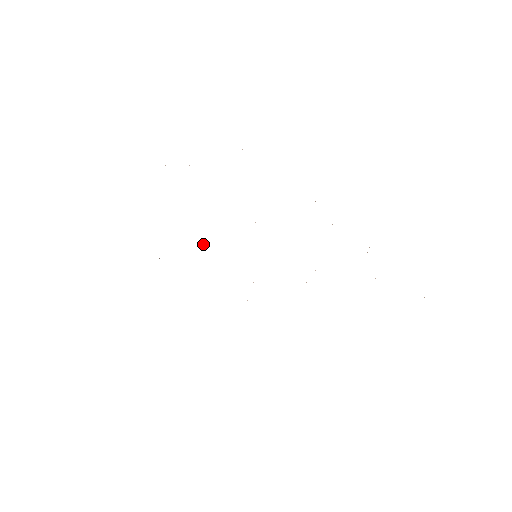
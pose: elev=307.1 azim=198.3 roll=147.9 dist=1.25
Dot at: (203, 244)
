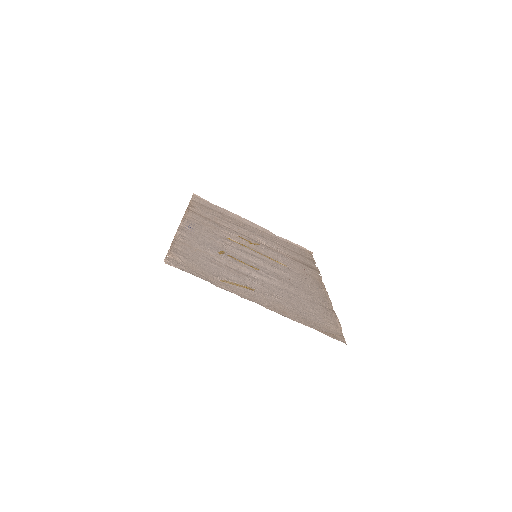
Dot at: (232, 257)
